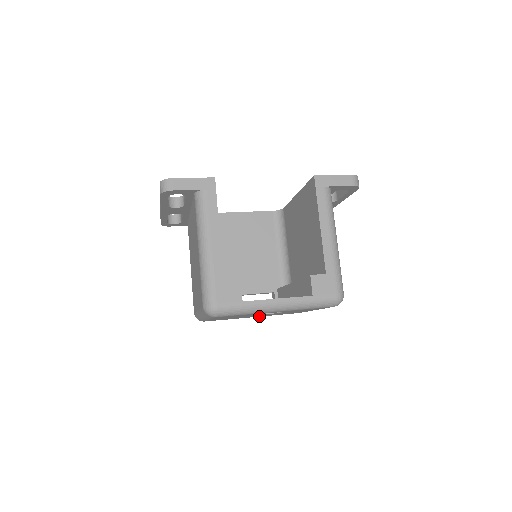
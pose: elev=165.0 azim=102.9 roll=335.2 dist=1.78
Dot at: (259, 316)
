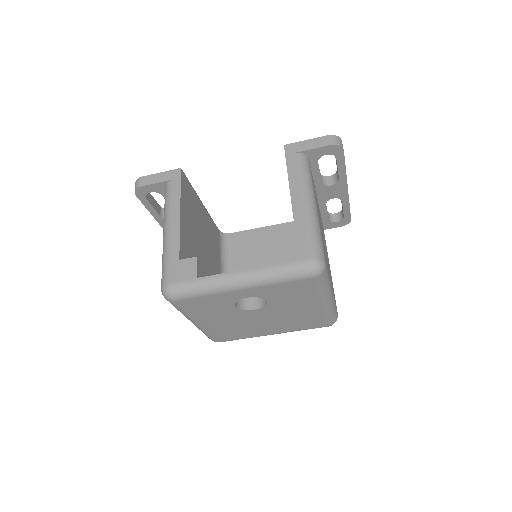
Dot at: (277, 331)
